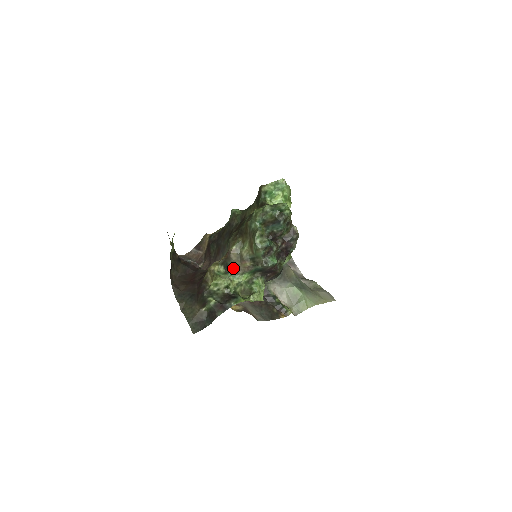
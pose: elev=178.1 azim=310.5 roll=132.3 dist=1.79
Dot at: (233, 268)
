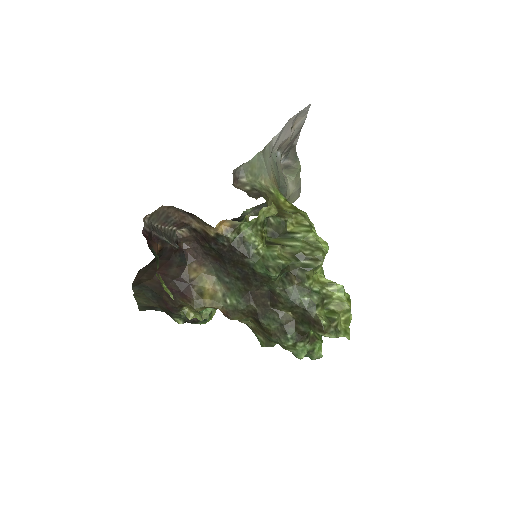
Dot at: occluded
